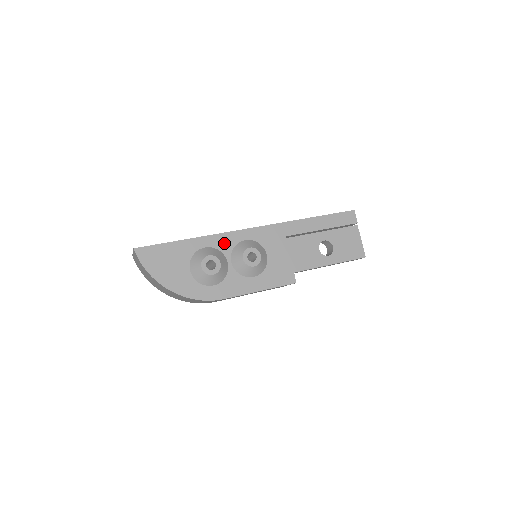
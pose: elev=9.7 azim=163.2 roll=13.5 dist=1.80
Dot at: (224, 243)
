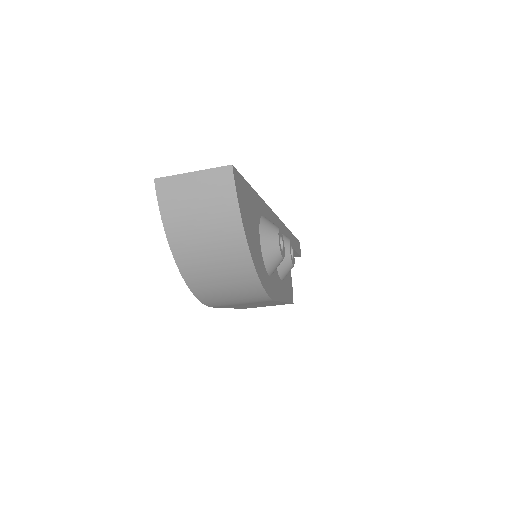
Dot at: occluded
